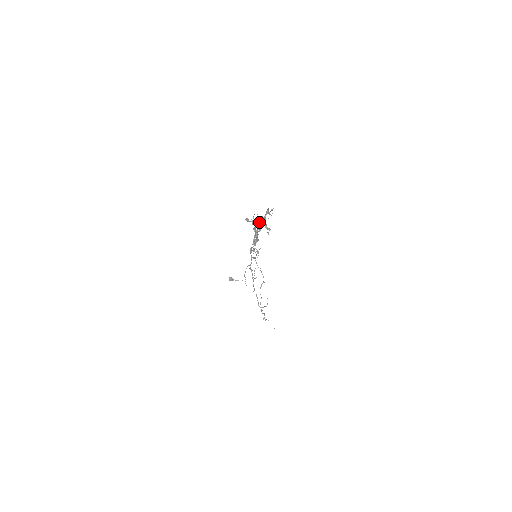
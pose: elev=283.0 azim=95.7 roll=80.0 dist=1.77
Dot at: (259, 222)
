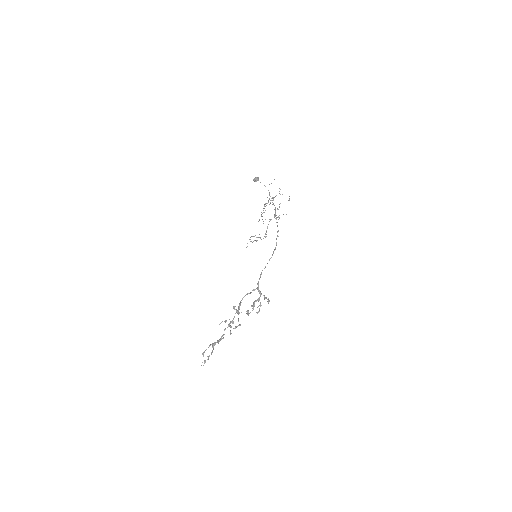
Dot at: (235, 328)
